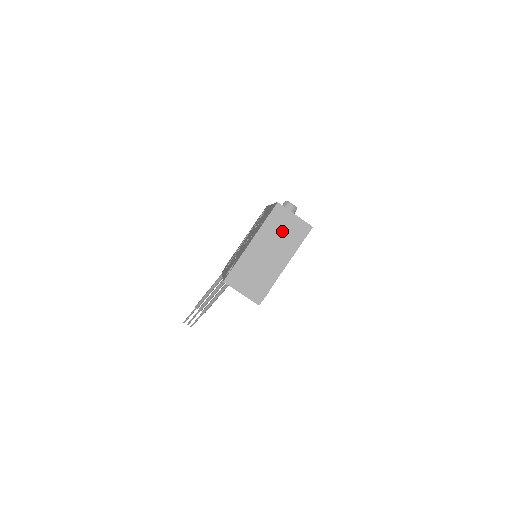
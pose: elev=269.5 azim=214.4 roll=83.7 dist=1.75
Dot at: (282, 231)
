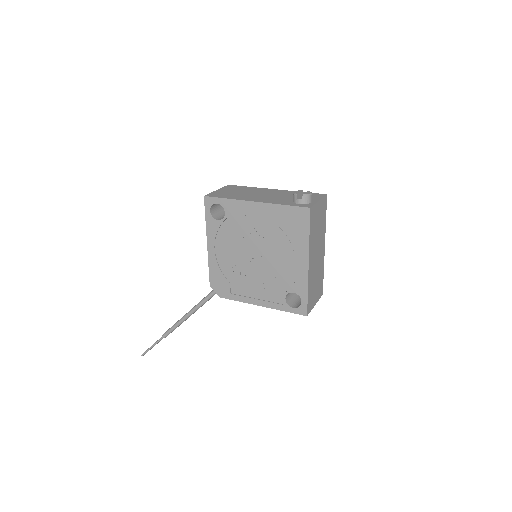
Dot at: (317, 226)
